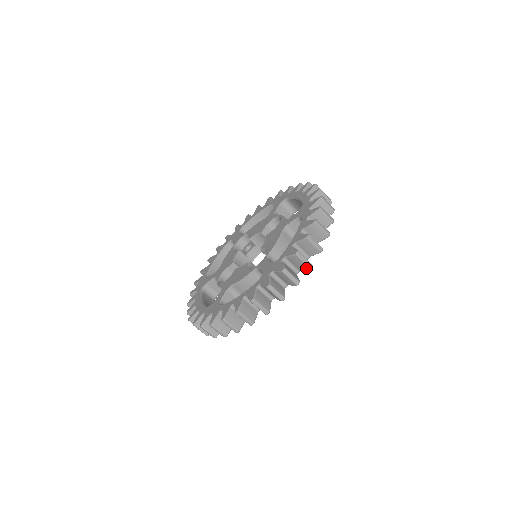
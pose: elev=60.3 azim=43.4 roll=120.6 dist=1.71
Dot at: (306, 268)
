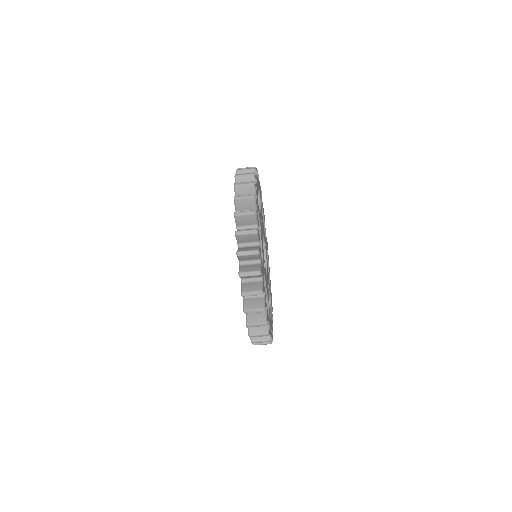
Dot at: (257, 256)
